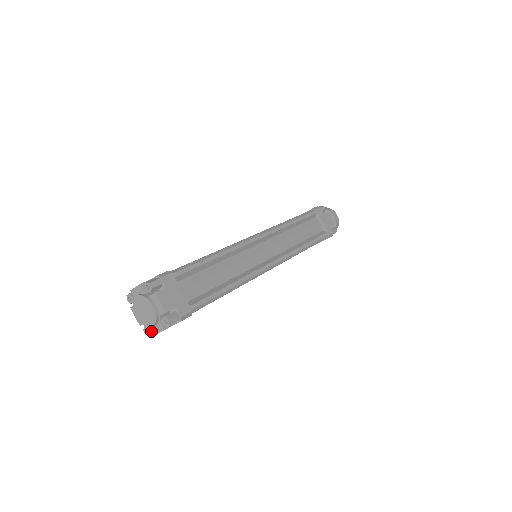
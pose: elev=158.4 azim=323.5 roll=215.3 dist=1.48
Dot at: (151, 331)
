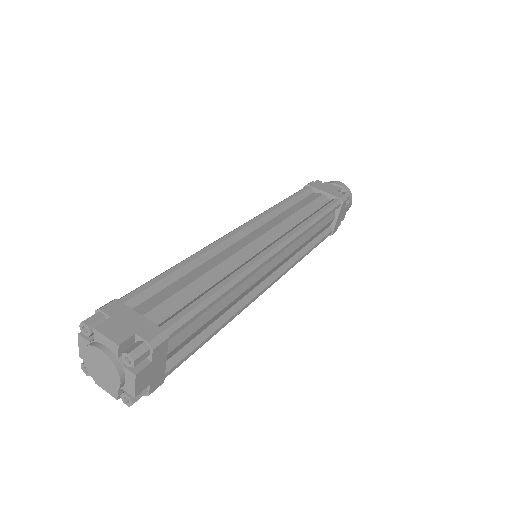
Dot at: occluded
